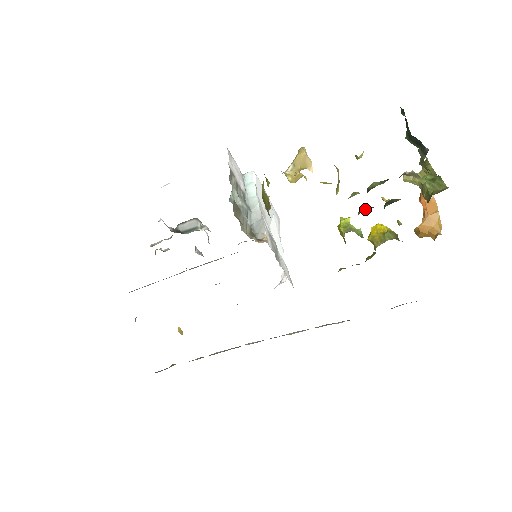
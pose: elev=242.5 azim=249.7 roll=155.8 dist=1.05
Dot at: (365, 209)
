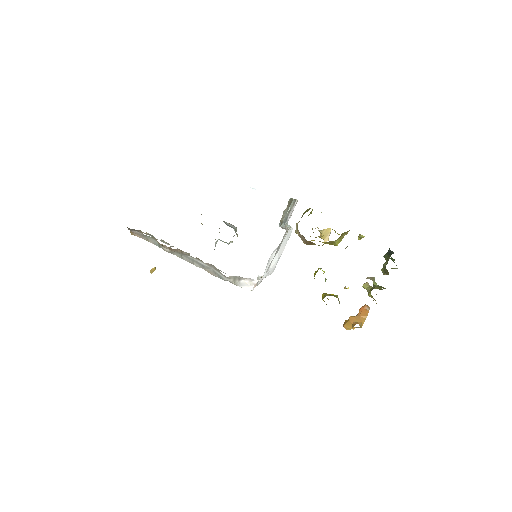
Dot at: occluded
